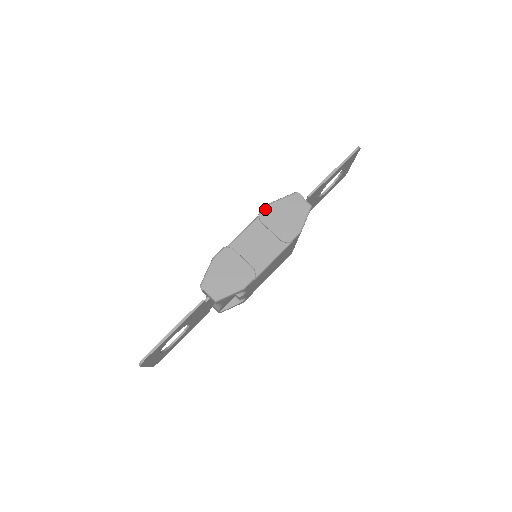
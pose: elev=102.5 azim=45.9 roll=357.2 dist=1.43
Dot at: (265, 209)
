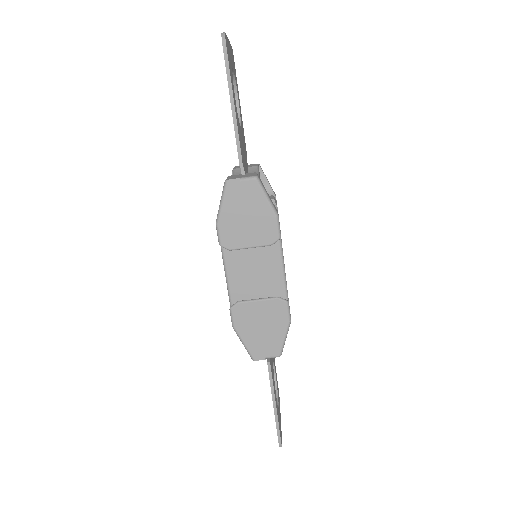
Dot at: (219, 235)
